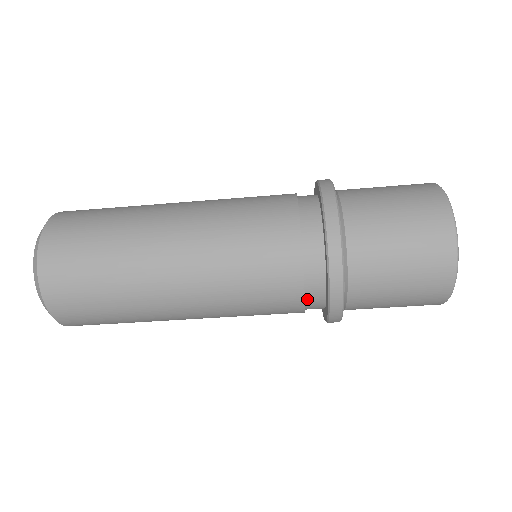
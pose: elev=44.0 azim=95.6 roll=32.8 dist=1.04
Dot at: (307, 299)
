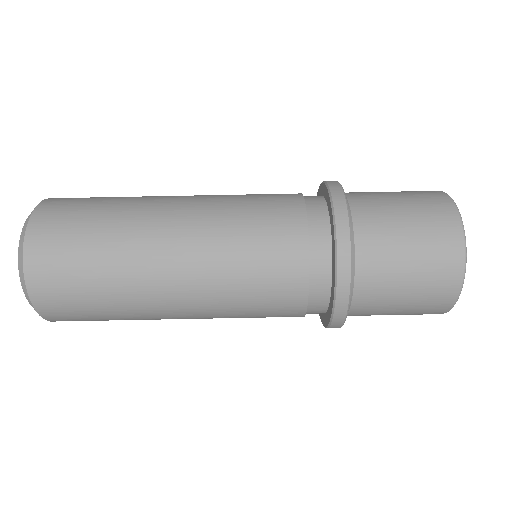
Dot at: (311, 267)
